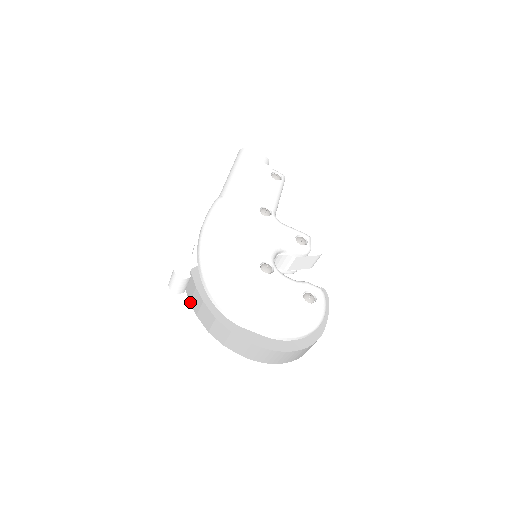
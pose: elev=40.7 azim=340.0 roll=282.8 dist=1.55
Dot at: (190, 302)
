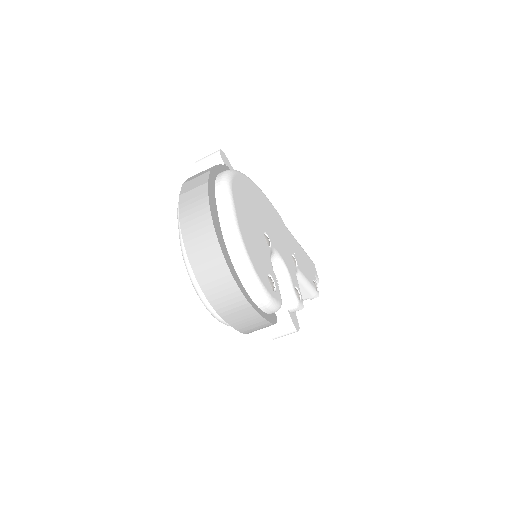
Dot at: occluded
